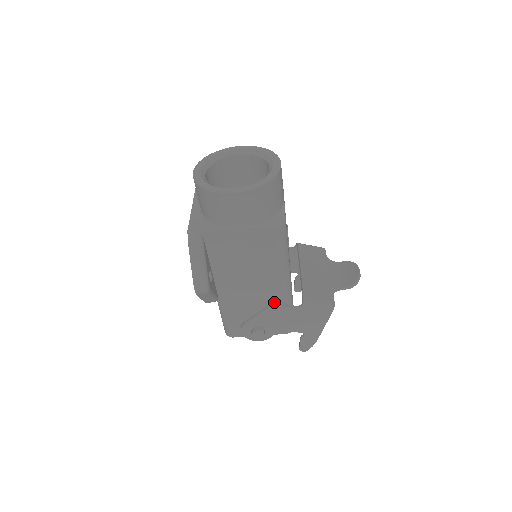
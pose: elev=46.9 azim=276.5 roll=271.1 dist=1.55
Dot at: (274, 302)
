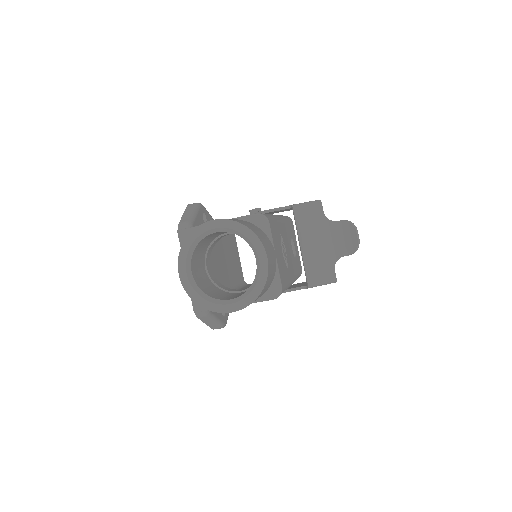
Dot at: occluded
